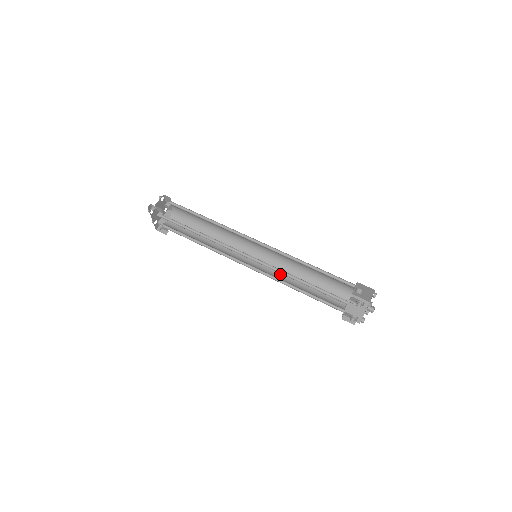
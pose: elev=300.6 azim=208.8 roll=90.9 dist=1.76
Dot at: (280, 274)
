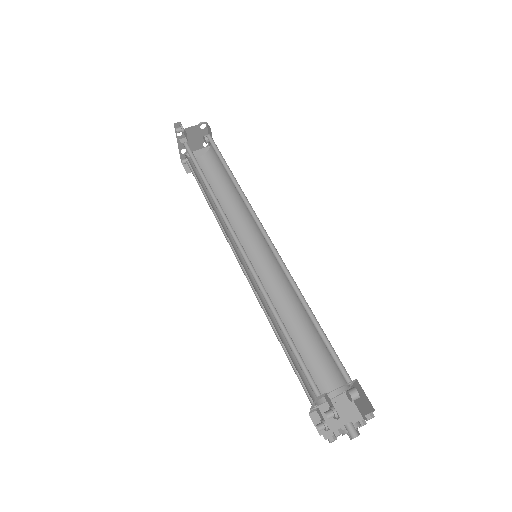
Dot at: (272, 299)
